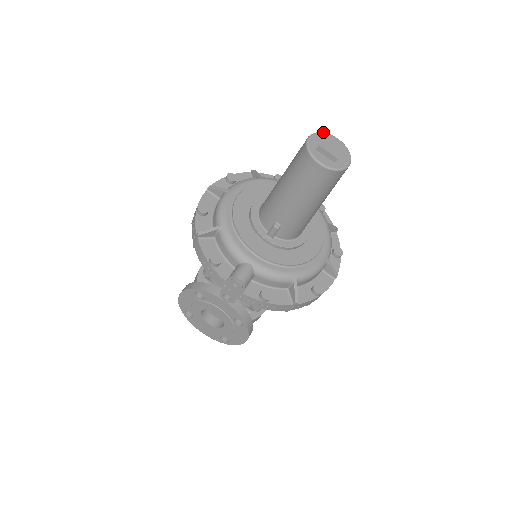
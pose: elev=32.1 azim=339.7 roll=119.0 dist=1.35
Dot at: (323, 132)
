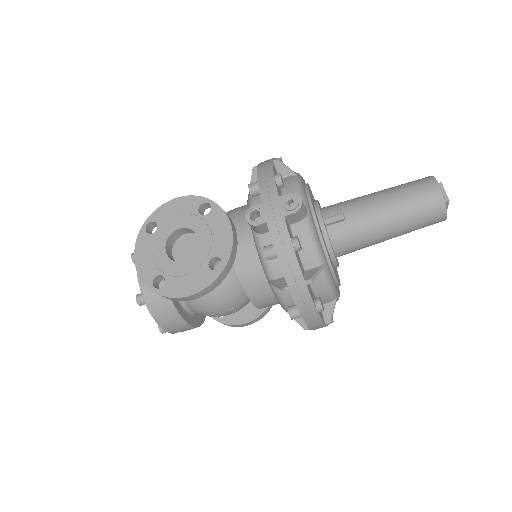
Dot at: occluded
